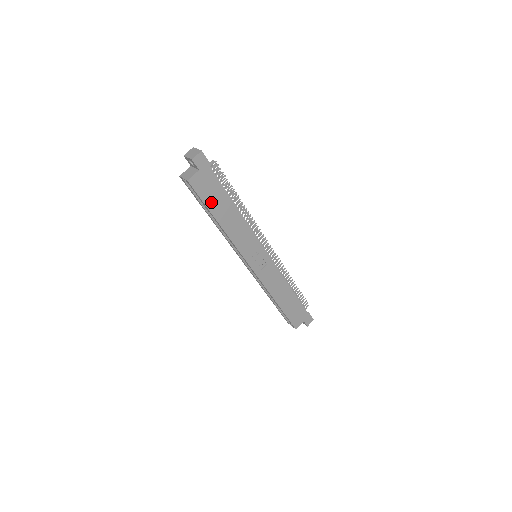
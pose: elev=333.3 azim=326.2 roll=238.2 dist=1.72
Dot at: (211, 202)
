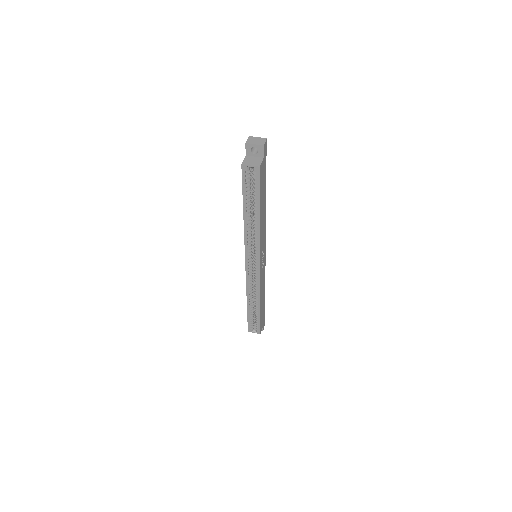
Dot at: (261, 193)
